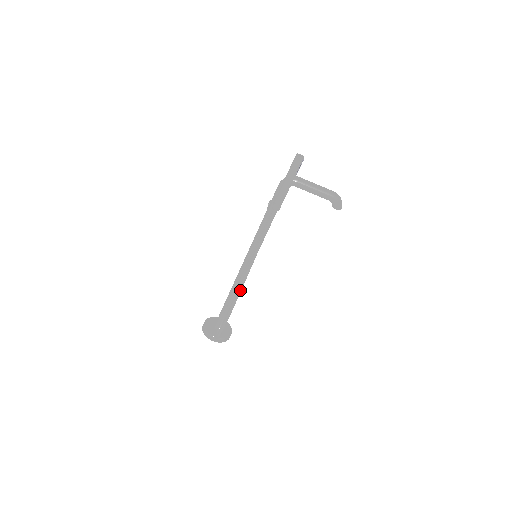
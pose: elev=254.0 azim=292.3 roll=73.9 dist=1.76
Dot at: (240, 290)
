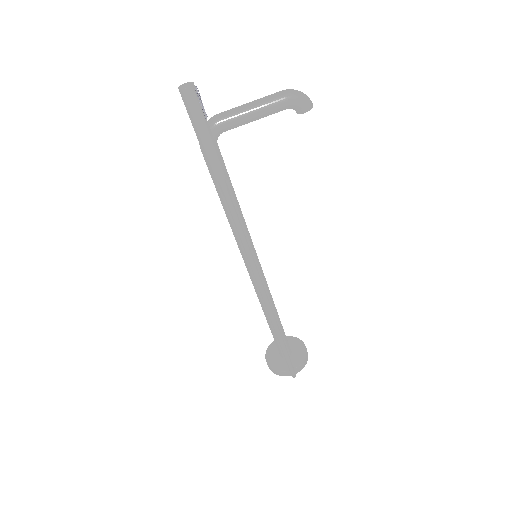
Dot at: (272, 316)
